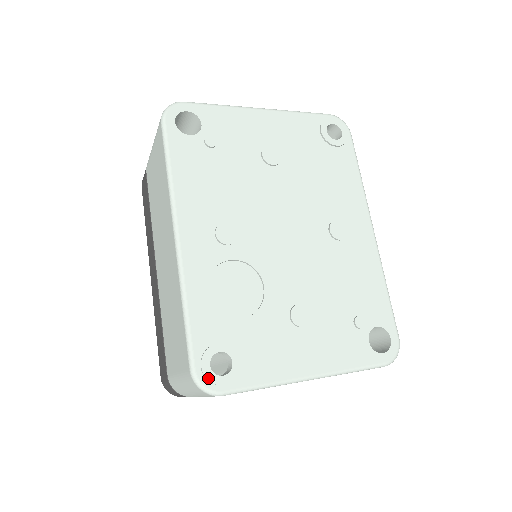
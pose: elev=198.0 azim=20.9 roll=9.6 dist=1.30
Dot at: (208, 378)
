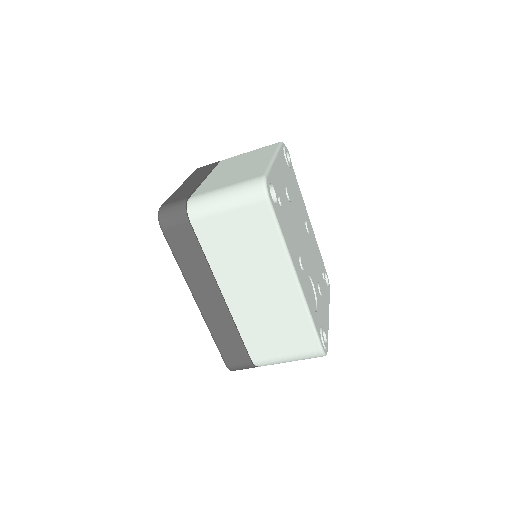
Dot at: (327, 348)
